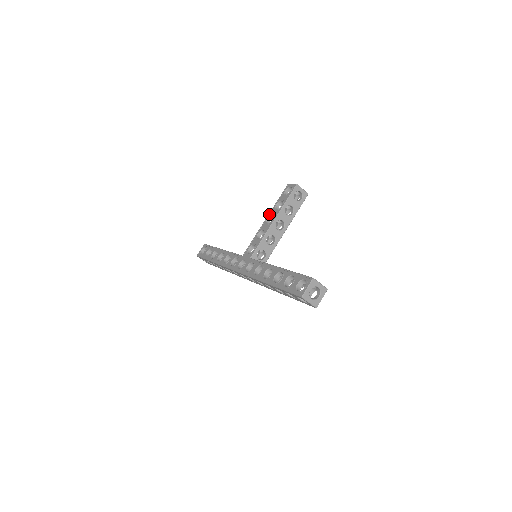
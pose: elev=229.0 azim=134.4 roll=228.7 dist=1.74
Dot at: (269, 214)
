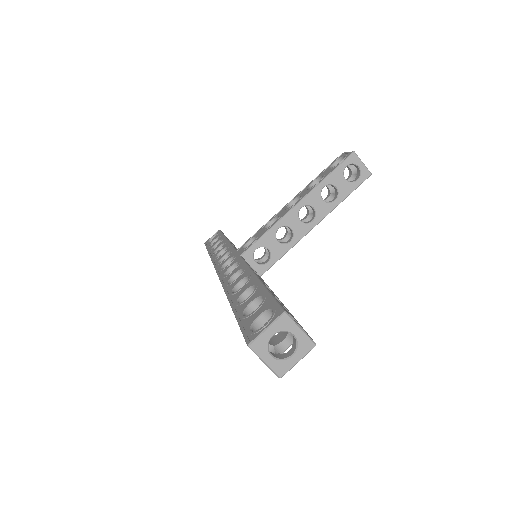
Dot at: (297, 194)
